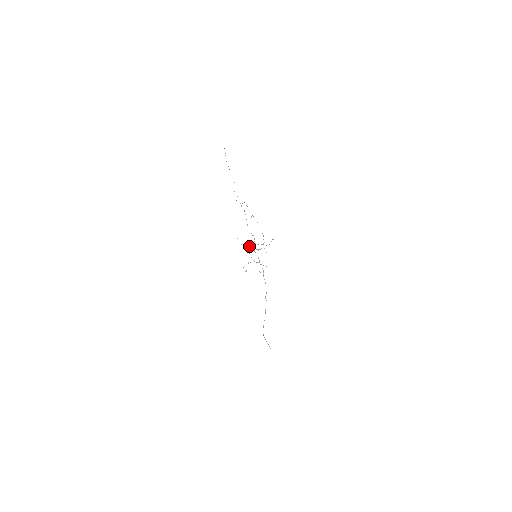
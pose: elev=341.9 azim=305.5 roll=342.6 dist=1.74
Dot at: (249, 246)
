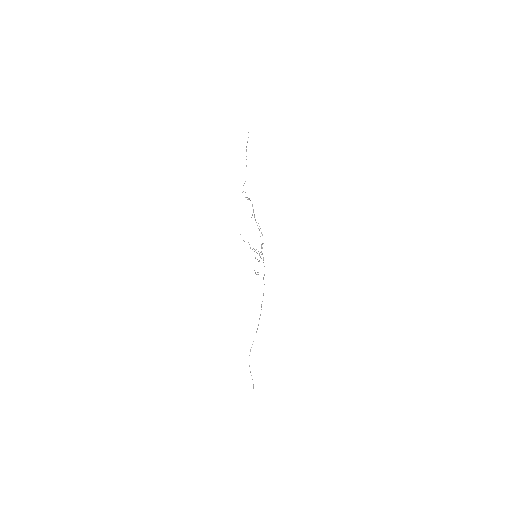
Dot at: occluded
